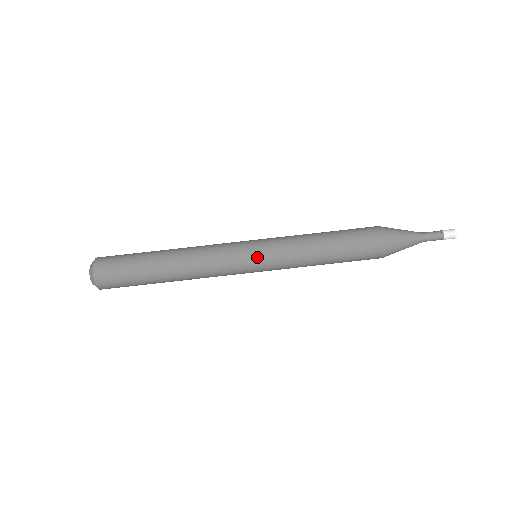
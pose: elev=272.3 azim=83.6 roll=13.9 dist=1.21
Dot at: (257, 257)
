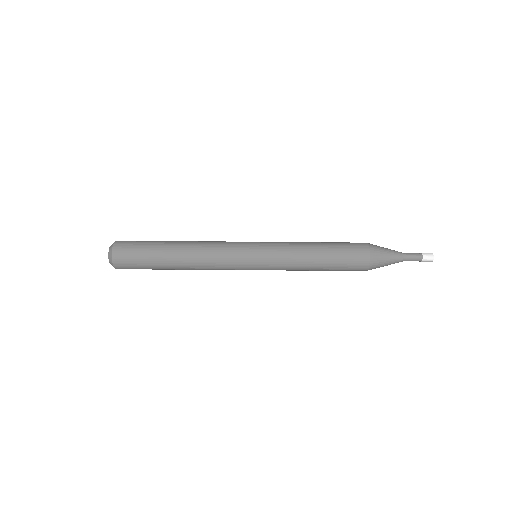
Dot at: (257, 258)
